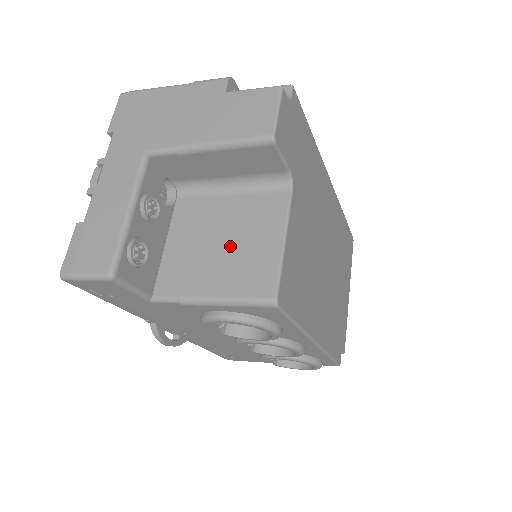
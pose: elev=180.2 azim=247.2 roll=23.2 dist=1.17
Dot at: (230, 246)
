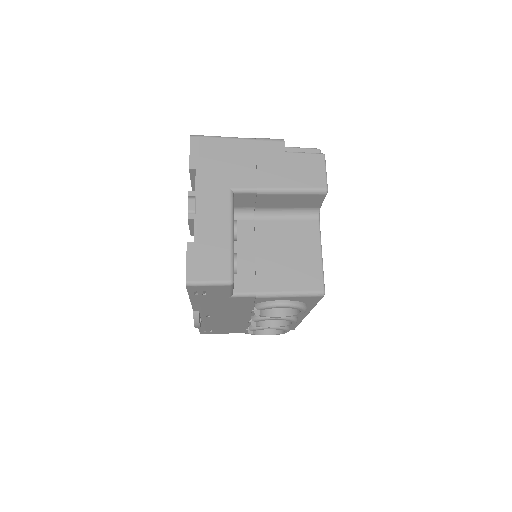
Dot at: (285, 257)
